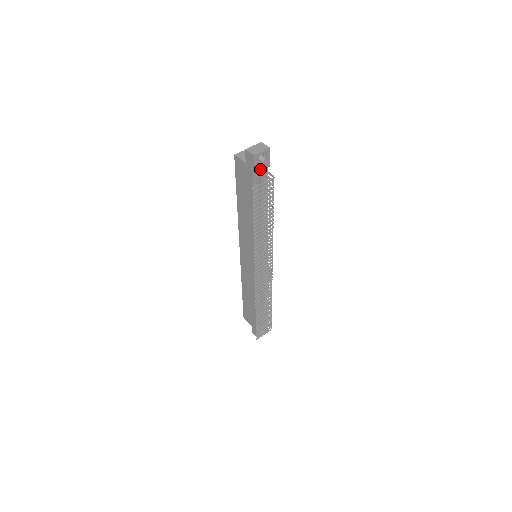
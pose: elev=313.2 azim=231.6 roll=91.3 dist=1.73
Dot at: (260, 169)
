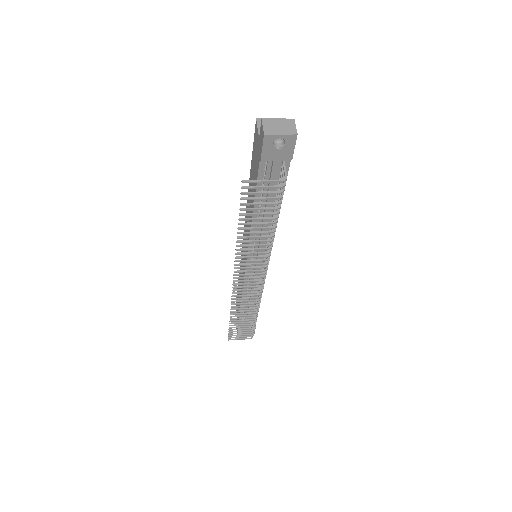
Dot at: (273, 158)
